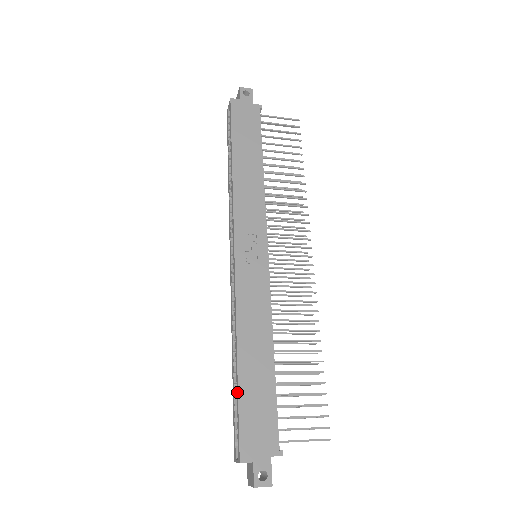
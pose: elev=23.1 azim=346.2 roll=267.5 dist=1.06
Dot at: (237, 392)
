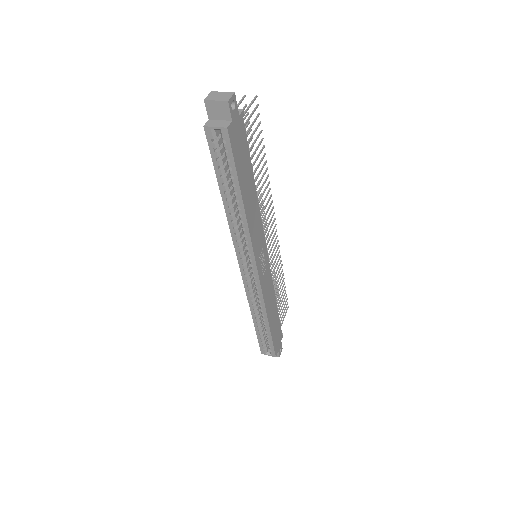
Dot at: (270, 336)
